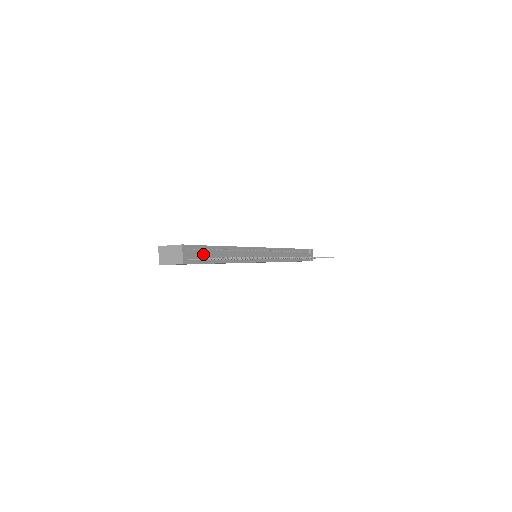
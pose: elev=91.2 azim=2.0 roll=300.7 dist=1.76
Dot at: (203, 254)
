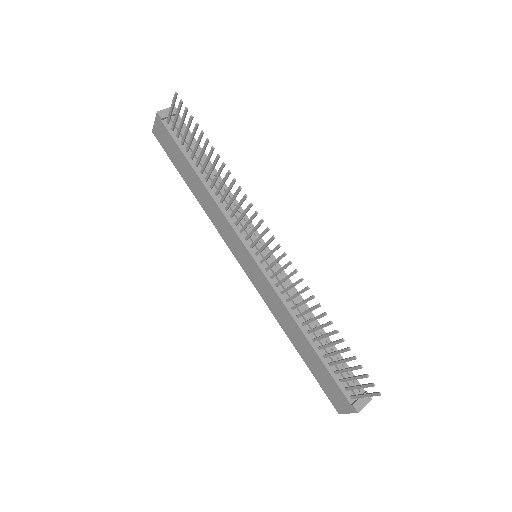
Dot at: occluded
